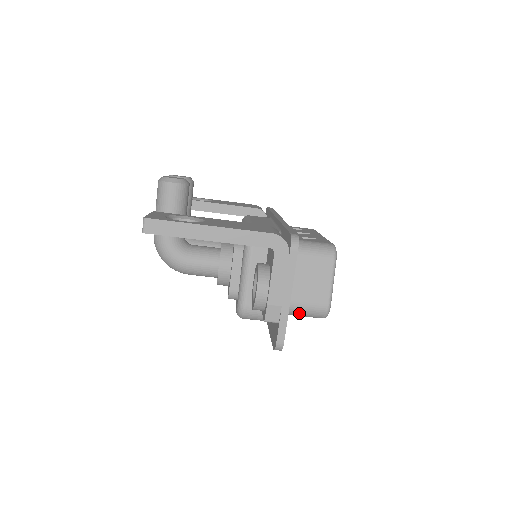
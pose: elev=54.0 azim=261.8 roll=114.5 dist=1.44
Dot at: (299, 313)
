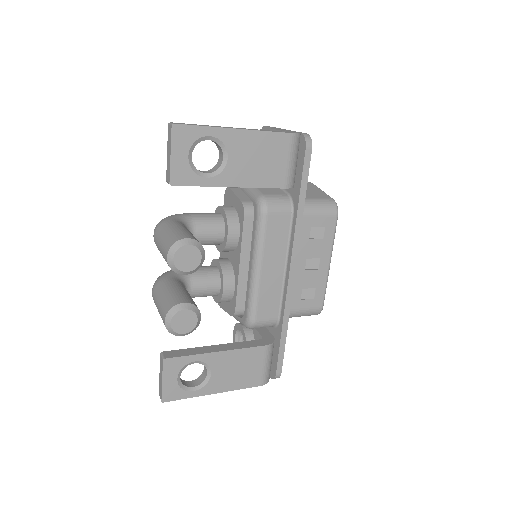
Dot at: occluded
